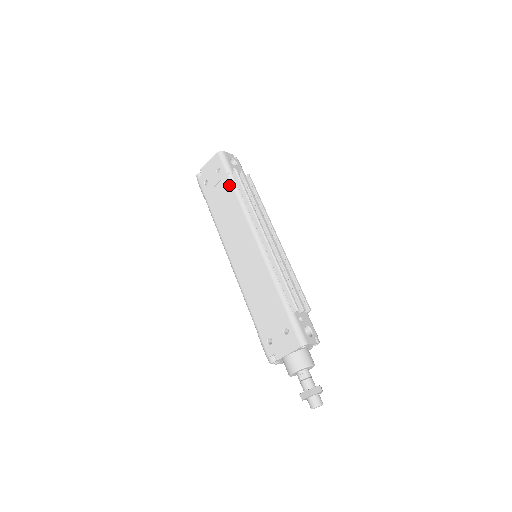
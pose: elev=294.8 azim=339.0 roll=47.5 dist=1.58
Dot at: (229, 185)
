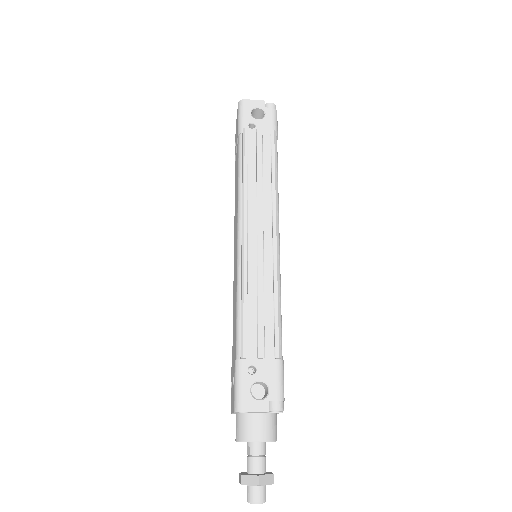
Dot at: (238, 152)
